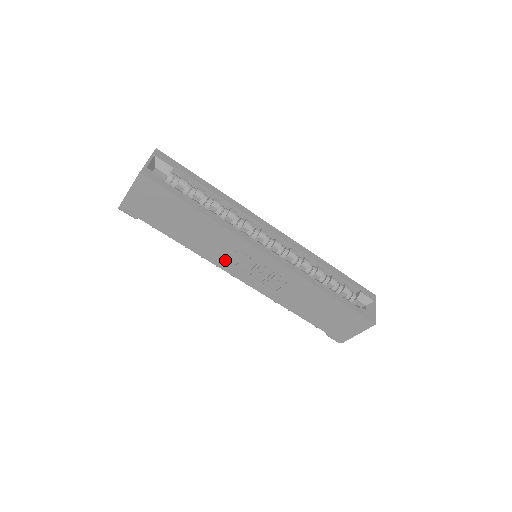
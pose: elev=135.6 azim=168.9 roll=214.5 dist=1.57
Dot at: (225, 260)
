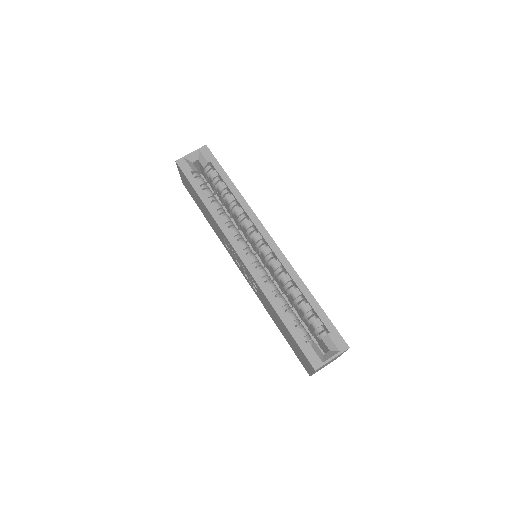
Dot at: (228, 249)
